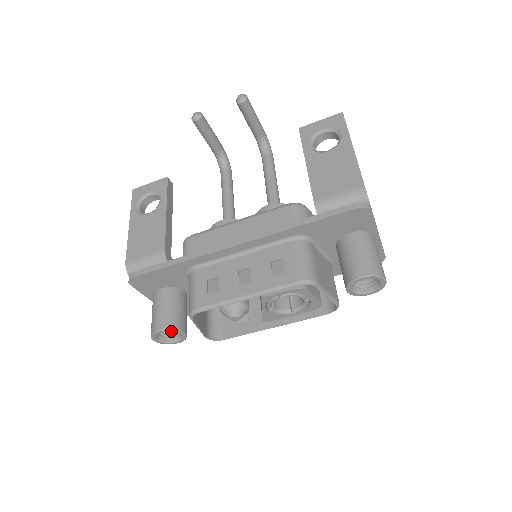
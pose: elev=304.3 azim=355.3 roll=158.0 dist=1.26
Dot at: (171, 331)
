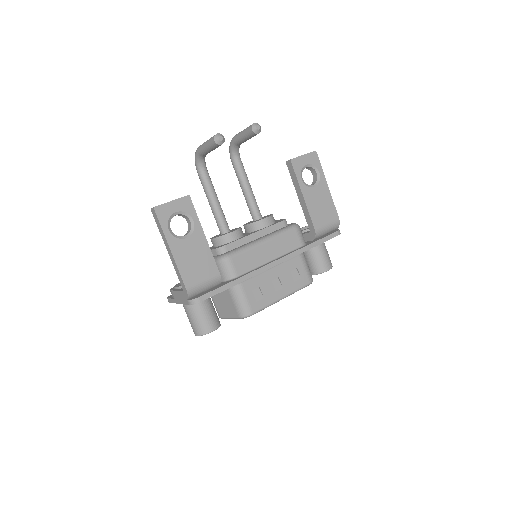
Dot at: (217, 328)
